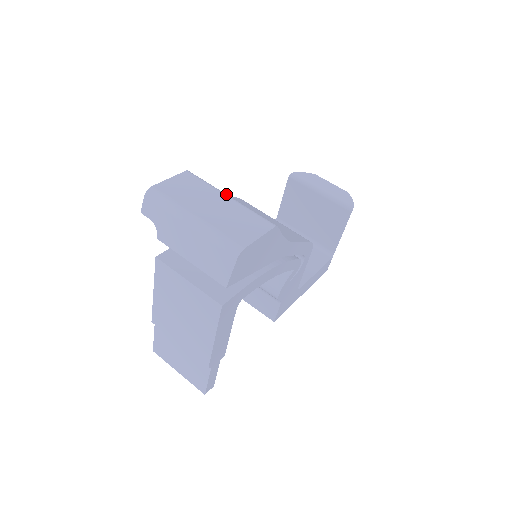
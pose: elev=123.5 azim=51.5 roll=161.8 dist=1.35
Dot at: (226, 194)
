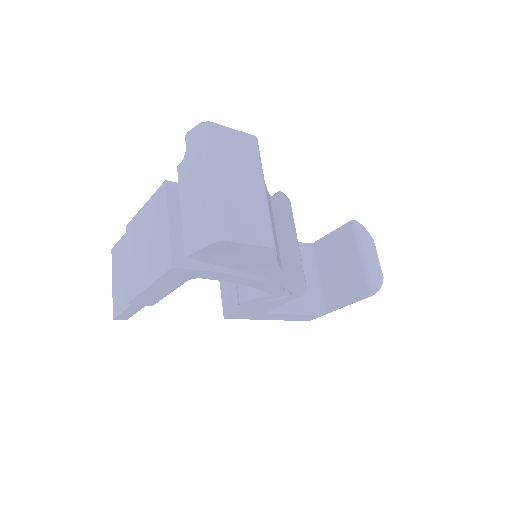
Dot at: occluded
